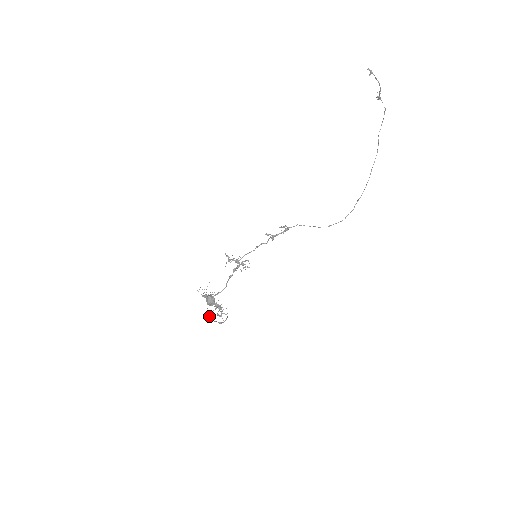
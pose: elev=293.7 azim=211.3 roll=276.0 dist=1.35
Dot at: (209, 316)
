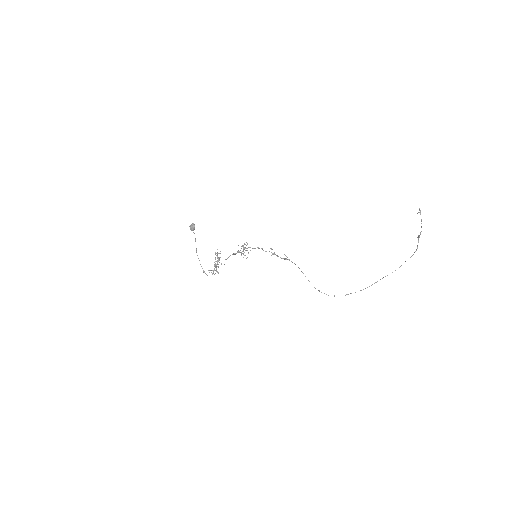
Dot at: occluded
